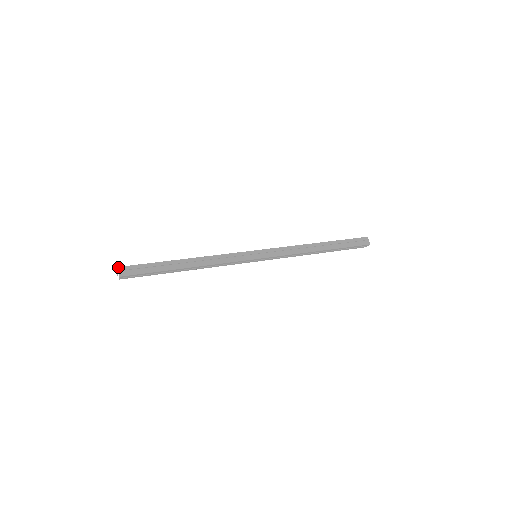
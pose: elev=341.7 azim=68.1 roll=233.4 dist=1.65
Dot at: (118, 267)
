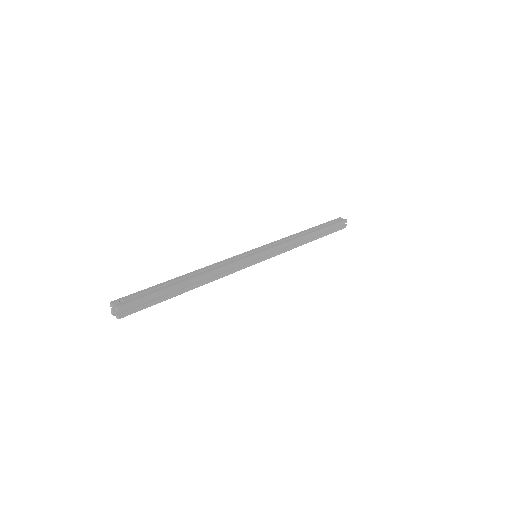
Dot at: (117, 307)
